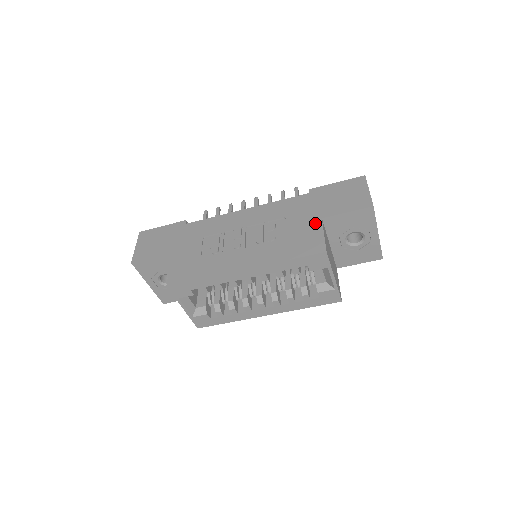
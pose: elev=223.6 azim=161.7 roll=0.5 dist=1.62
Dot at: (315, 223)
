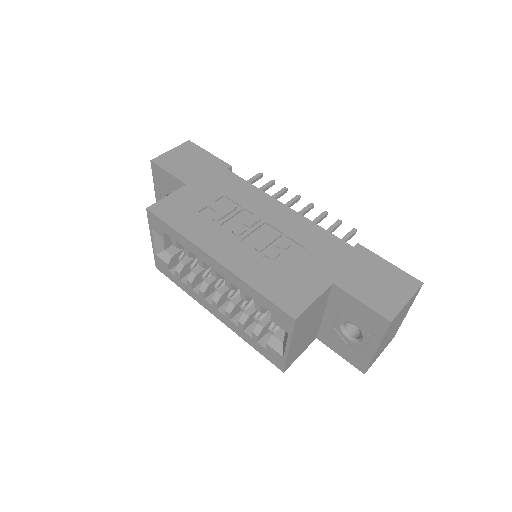
Dot at: (322, 281)
